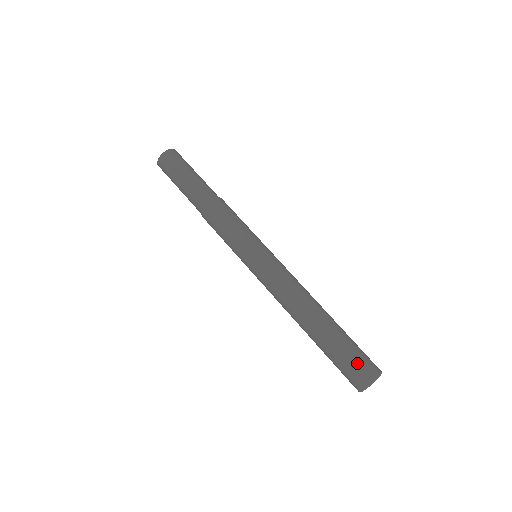
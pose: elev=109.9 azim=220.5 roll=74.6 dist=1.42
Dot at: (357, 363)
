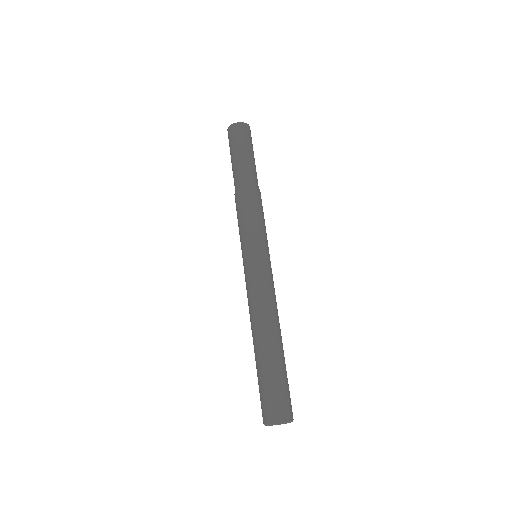
Dot at: (264, 401)
